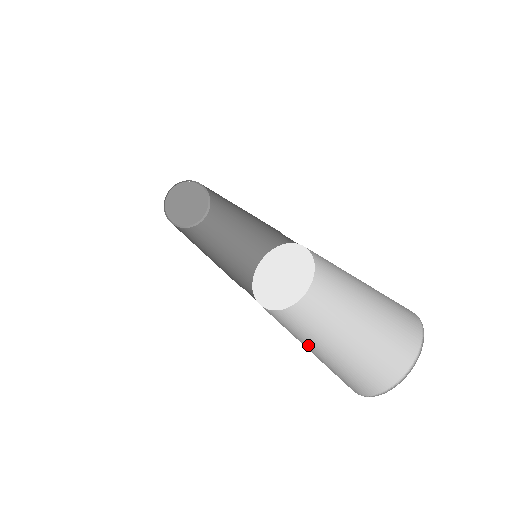
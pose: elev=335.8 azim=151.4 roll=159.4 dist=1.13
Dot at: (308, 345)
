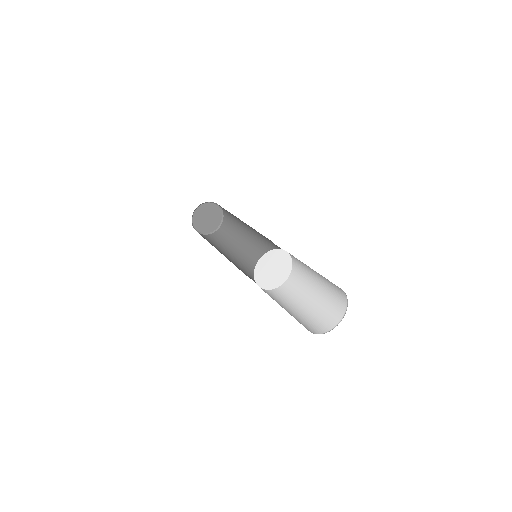
Dot at: (295, 309)
